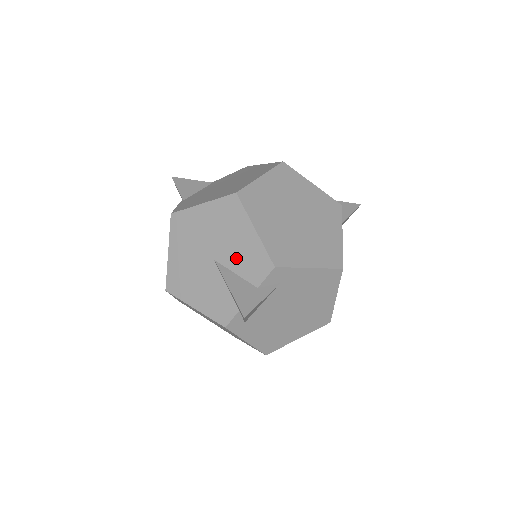
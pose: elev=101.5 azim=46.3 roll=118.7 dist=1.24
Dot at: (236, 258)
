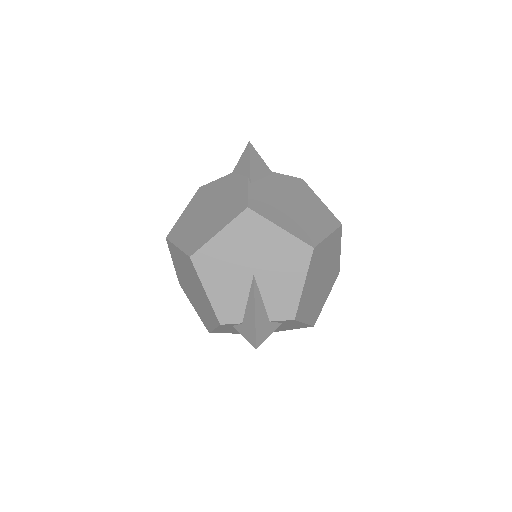
Dot at: (272, 289)
